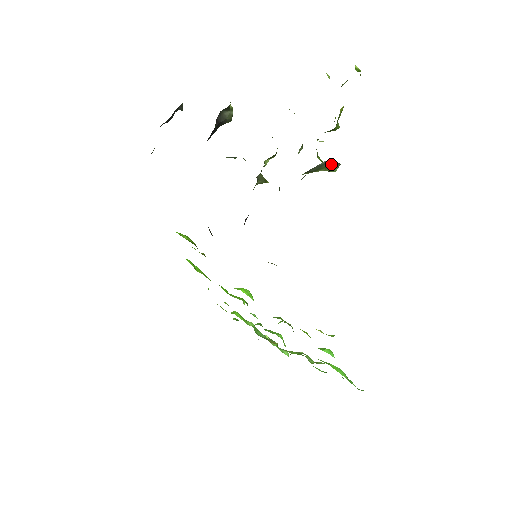
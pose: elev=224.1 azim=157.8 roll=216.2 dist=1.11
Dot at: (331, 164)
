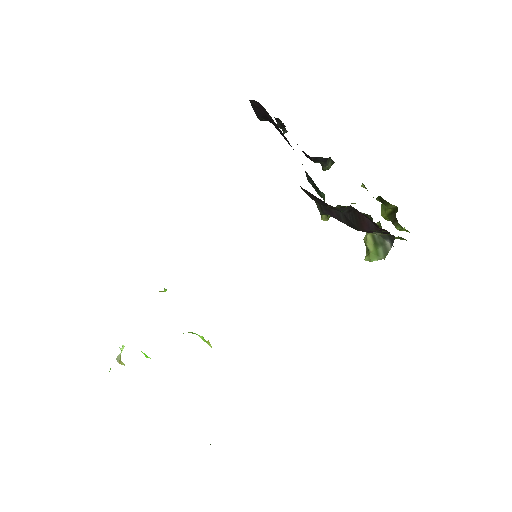
Dot at: (383, 251)
